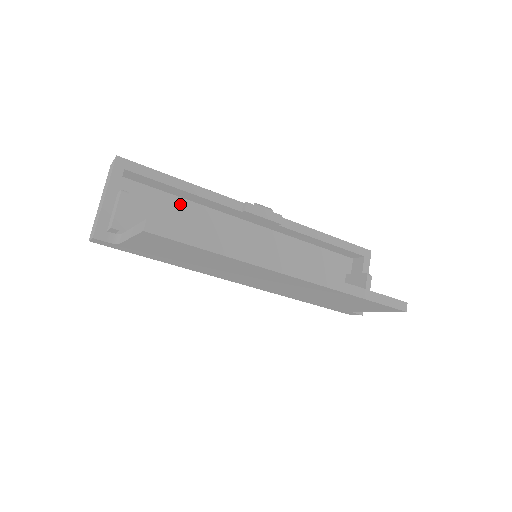
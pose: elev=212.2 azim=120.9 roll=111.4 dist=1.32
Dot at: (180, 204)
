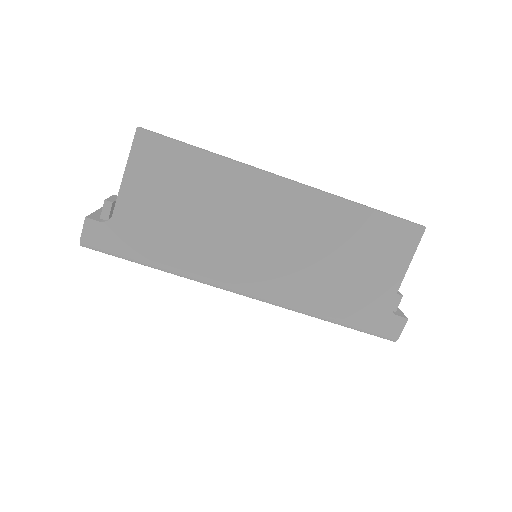
Dot at: occluded
